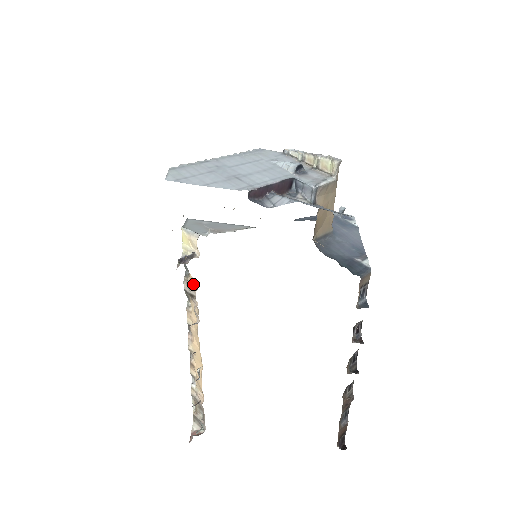
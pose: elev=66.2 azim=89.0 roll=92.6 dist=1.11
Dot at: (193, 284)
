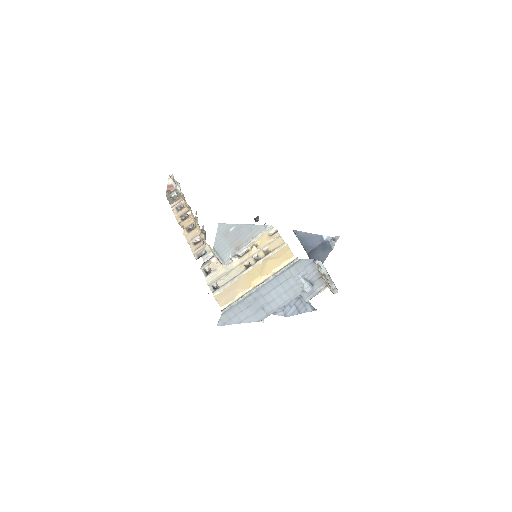
Dot at: (206, 243)
